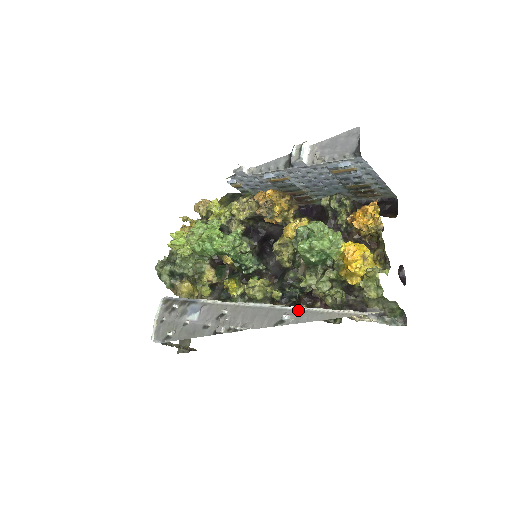
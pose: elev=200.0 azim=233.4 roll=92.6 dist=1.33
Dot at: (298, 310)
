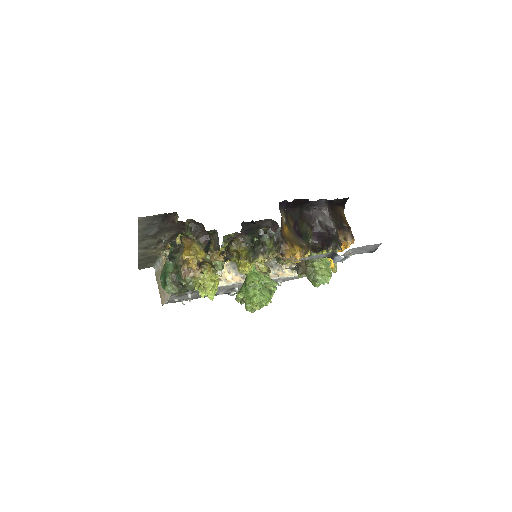
Dot at: (287, 278)
